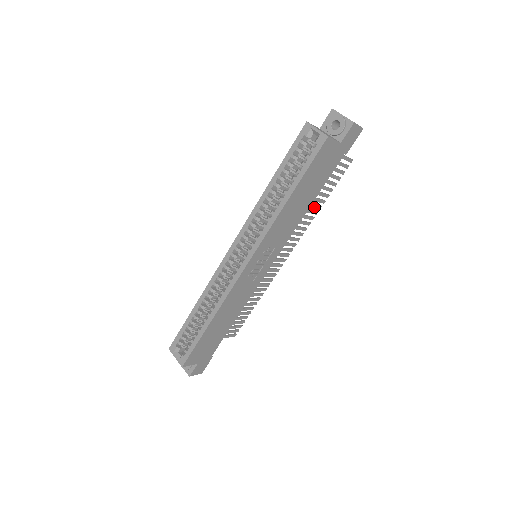
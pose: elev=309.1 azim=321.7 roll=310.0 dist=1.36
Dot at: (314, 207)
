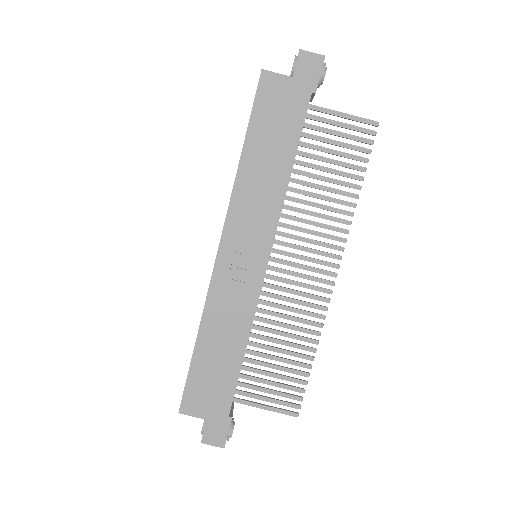
Dot at: (341, 194)
